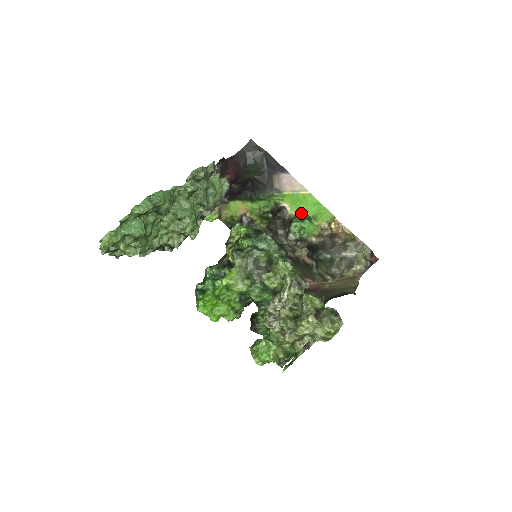
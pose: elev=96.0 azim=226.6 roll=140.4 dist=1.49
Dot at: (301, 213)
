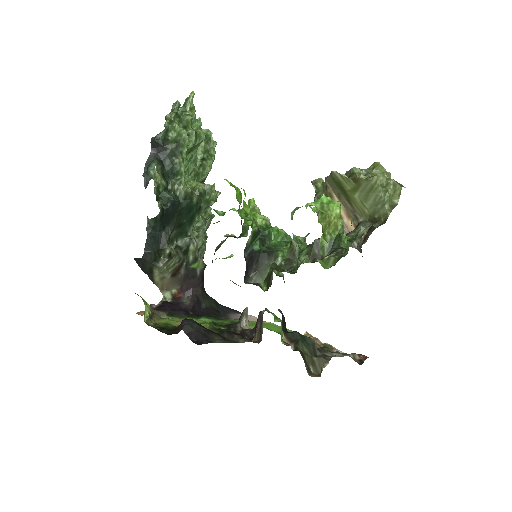
Dot at: occluded
